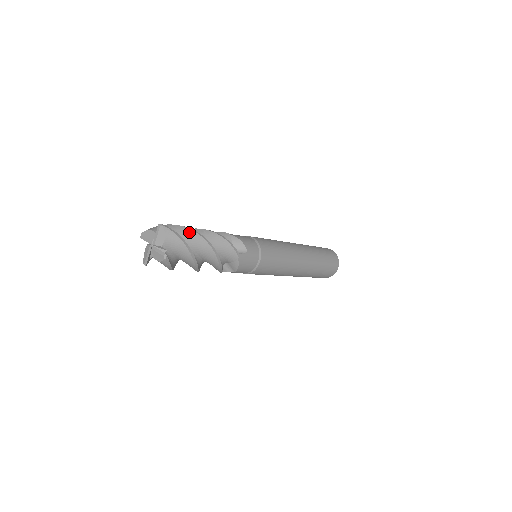
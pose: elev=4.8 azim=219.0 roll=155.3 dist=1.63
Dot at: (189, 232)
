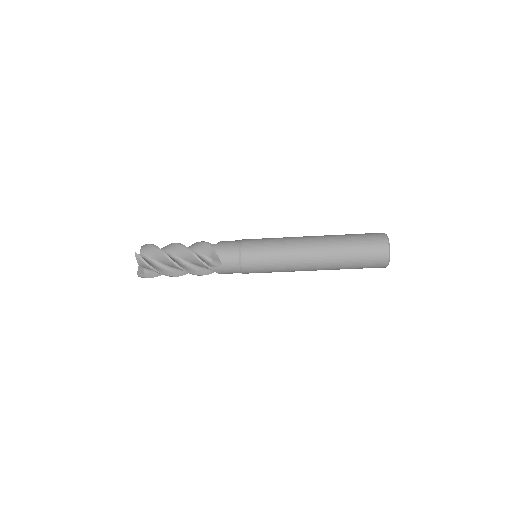
Dot at: (166, 246)
